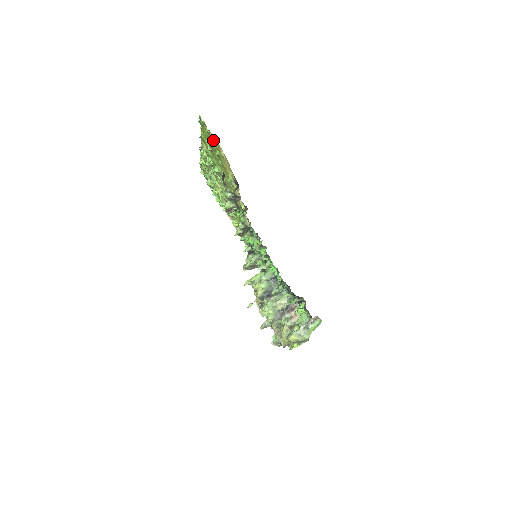
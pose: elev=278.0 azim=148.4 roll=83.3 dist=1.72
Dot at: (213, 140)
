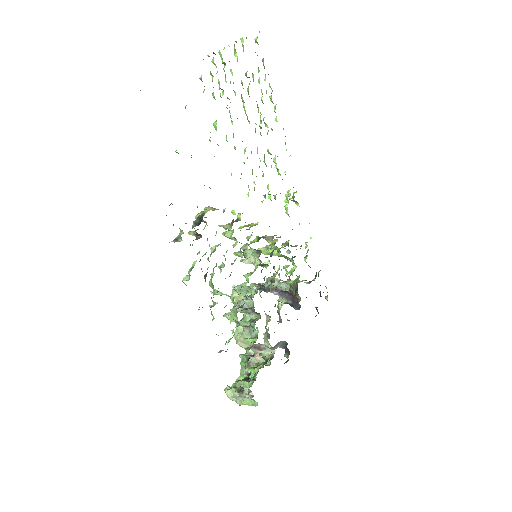
Dot at: occluded
